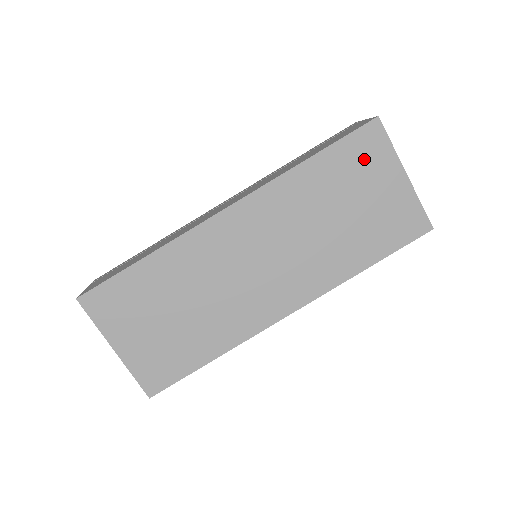
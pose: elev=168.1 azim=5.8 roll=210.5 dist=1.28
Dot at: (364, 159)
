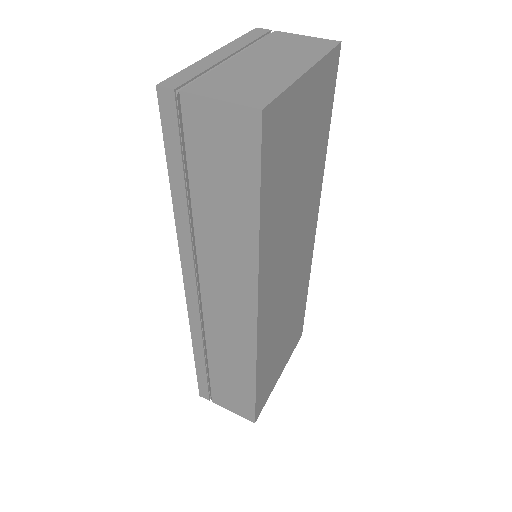
Dot at: (282, 140)
